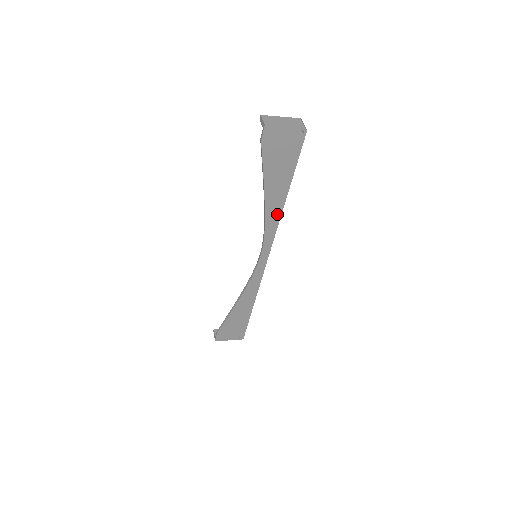
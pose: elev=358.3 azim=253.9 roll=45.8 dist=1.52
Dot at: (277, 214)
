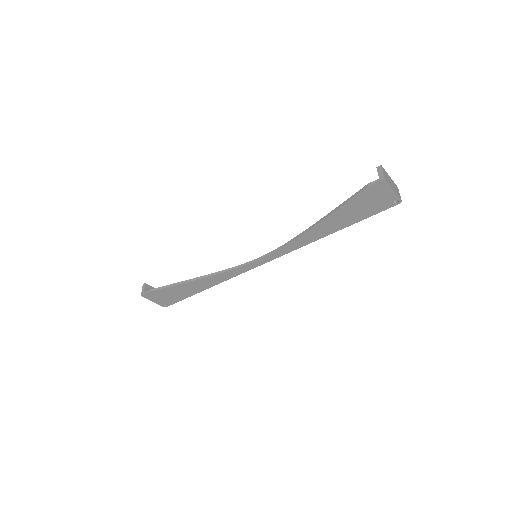
Dot at: (310, 240)
